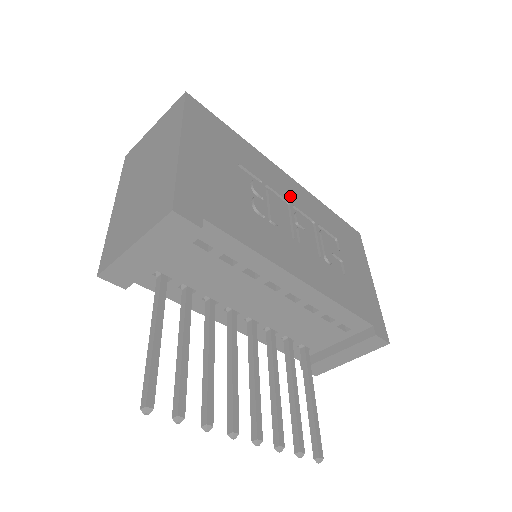
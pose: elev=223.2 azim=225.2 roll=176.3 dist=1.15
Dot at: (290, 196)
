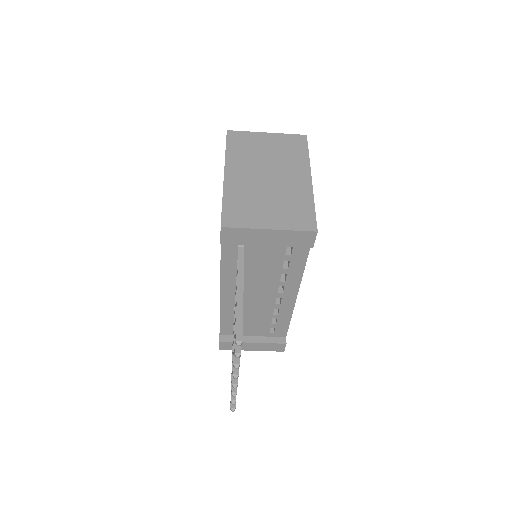
Dot at: occluded
